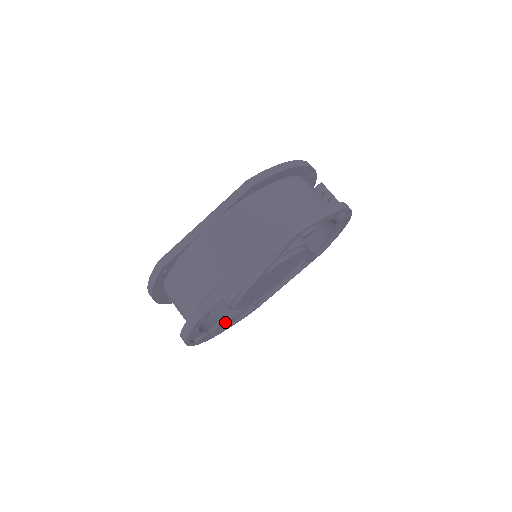
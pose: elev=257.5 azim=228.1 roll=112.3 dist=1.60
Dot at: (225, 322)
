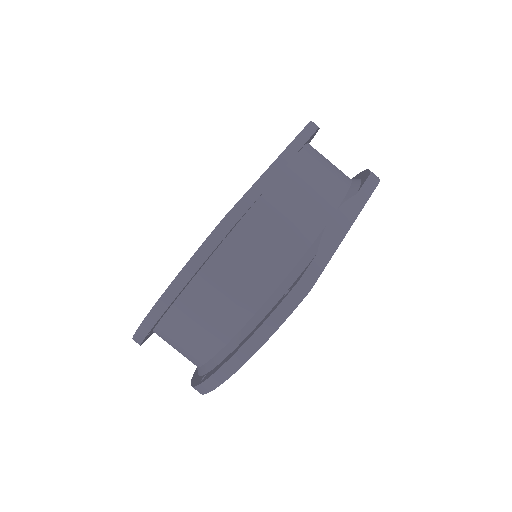
Dot at: occluded
